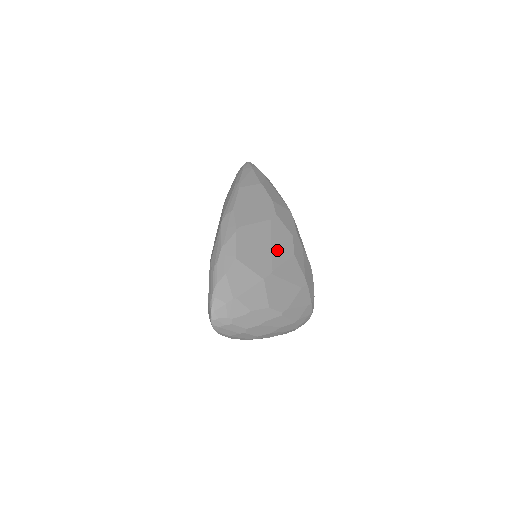
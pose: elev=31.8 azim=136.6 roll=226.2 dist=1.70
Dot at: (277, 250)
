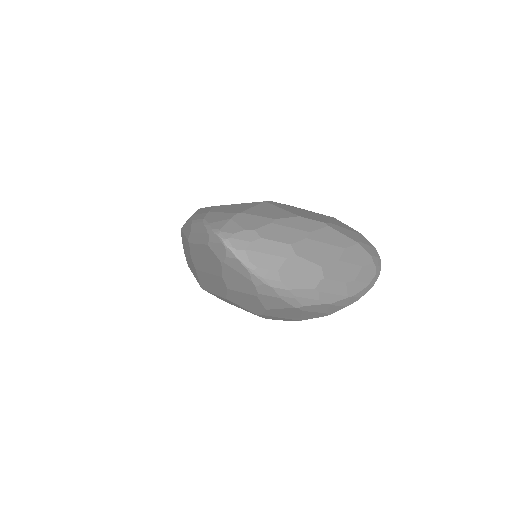
Dot at: occluded
